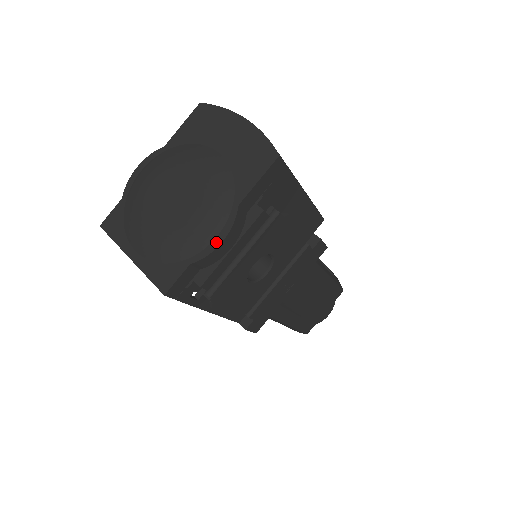
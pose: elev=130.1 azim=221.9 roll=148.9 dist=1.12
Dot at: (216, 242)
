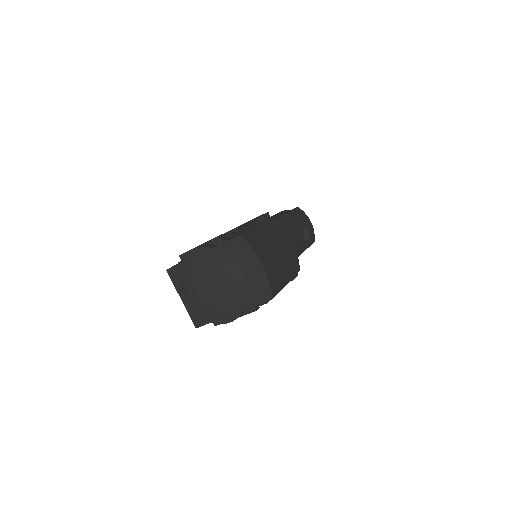
Dot at: (227, 321)
